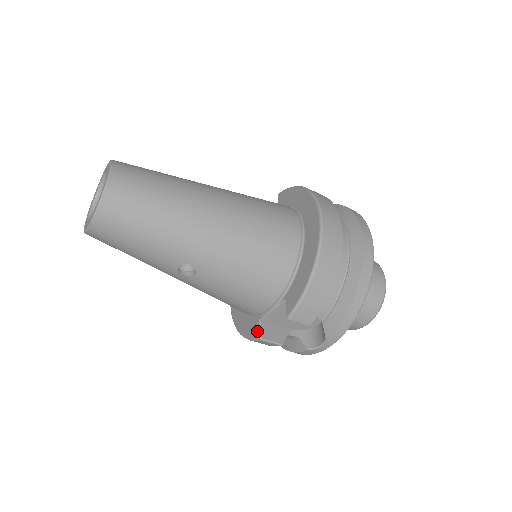
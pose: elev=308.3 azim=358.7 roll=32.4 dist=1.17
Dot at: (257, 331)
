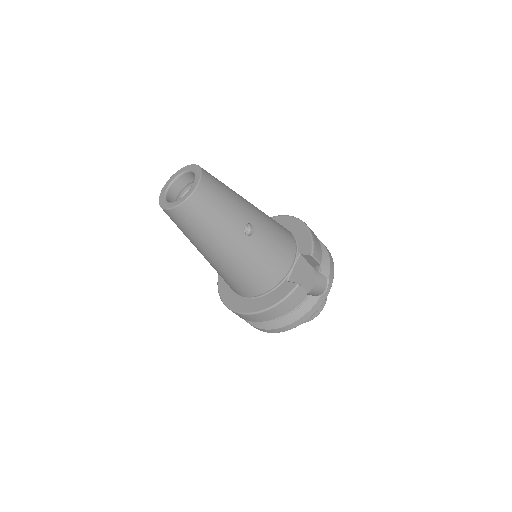
Dot at: (291, 285)
